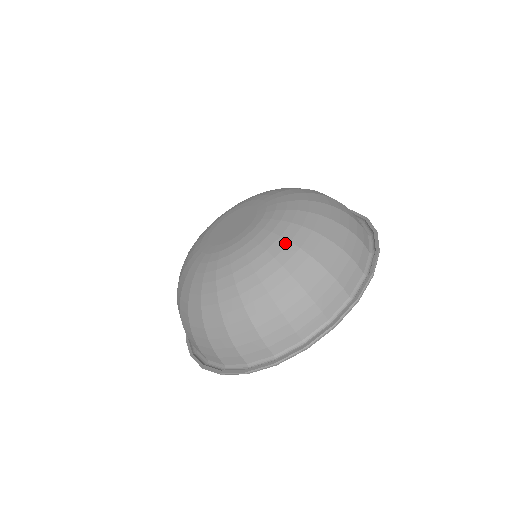
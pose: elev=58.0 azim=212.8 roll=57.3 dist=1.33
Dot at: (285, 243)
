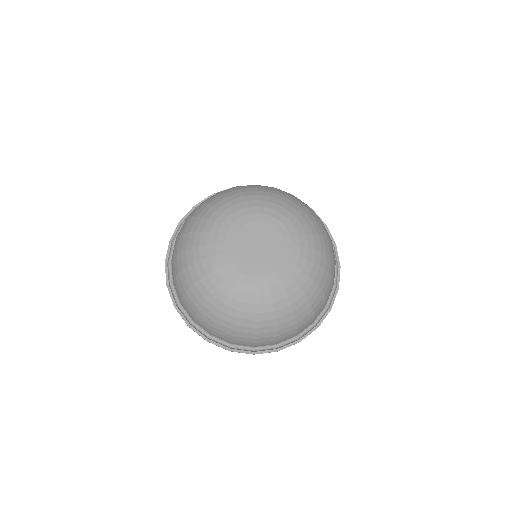
Dot at: (287, 304)
